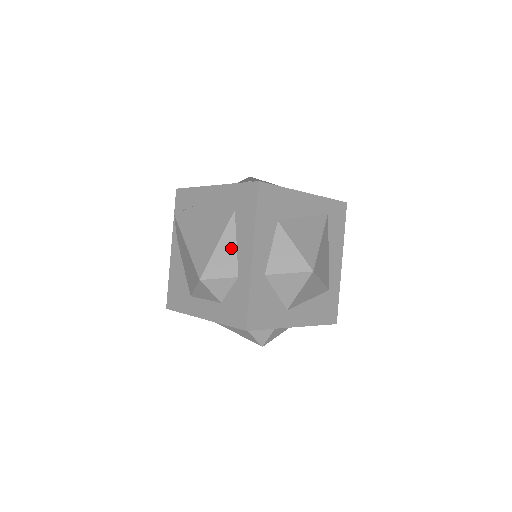
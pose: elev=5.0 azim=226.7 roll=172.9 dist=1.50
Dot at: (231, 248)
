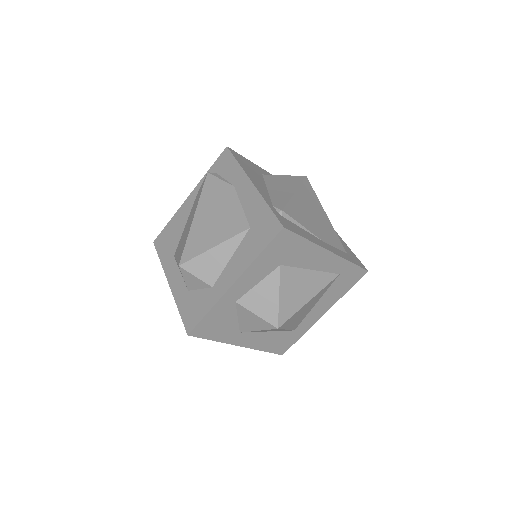
Dot at: (223, 259)
